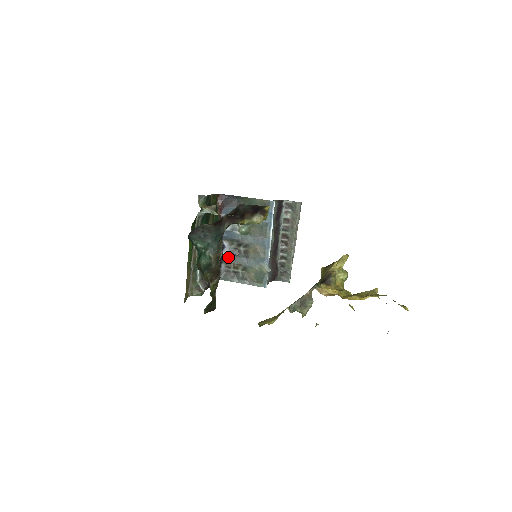
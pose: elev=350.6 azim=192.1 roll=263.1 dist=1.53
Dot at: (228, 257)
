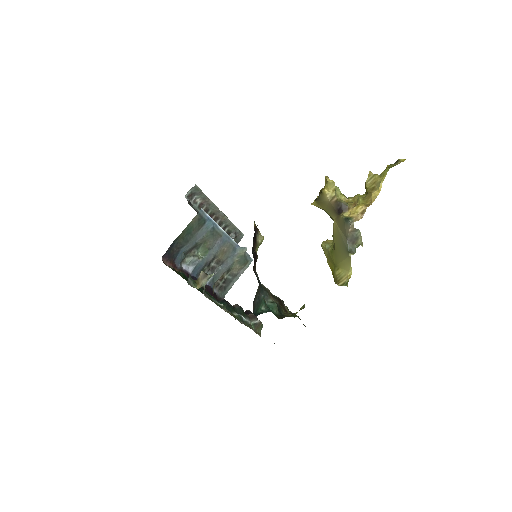
Dot at: (212, 282)
